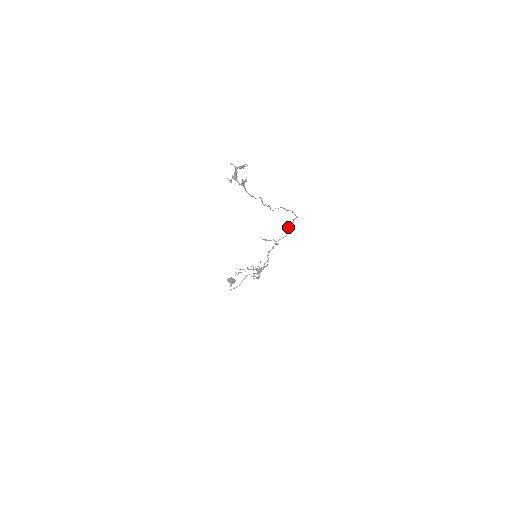
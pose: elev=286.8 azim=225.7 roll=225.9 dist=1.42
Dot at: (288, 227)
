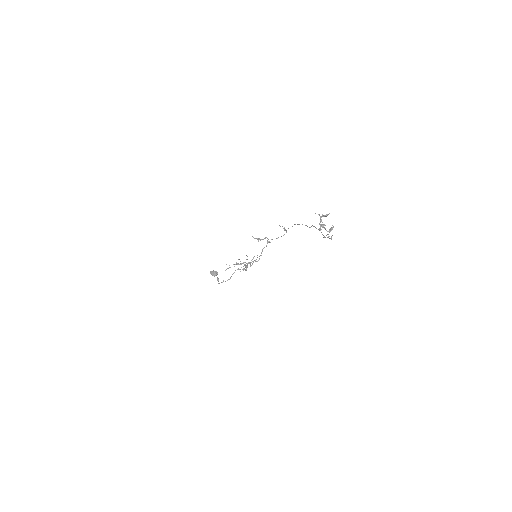
Dot at: (283, 228)
